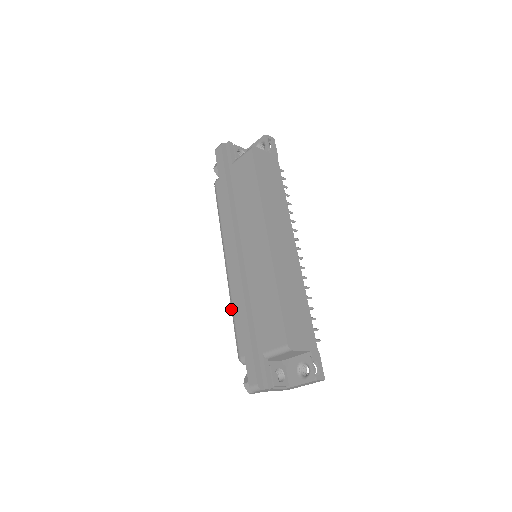
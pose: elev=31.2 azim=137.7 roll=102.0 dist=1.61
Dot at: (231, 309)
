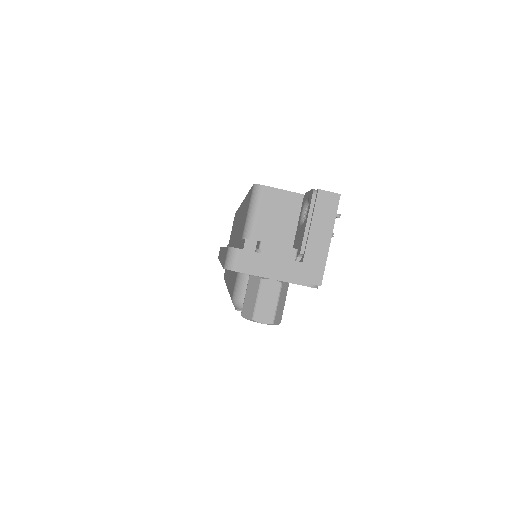
Dot at: occluded
